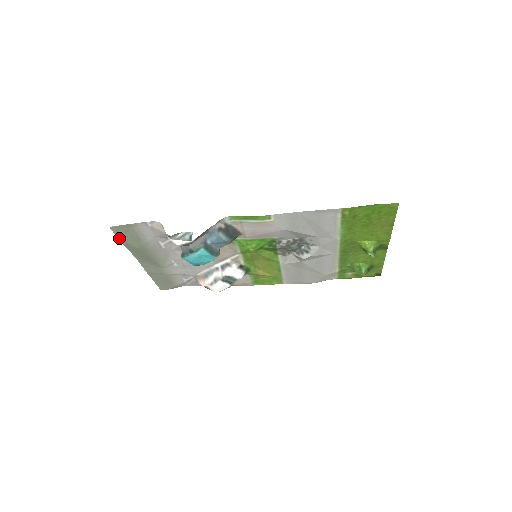
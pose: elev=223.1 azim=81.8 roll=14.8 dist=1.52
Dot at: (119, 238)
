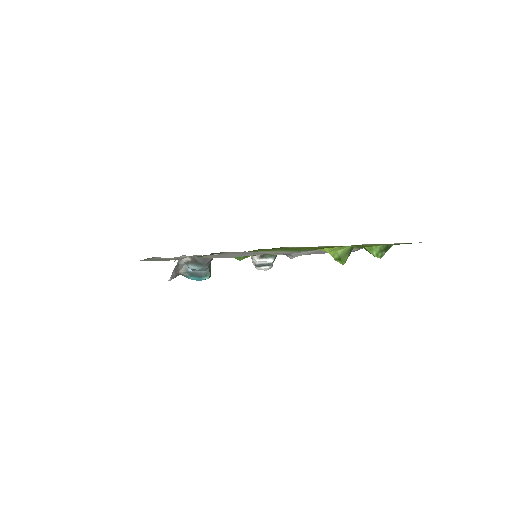
Dot at: (156, 260)
